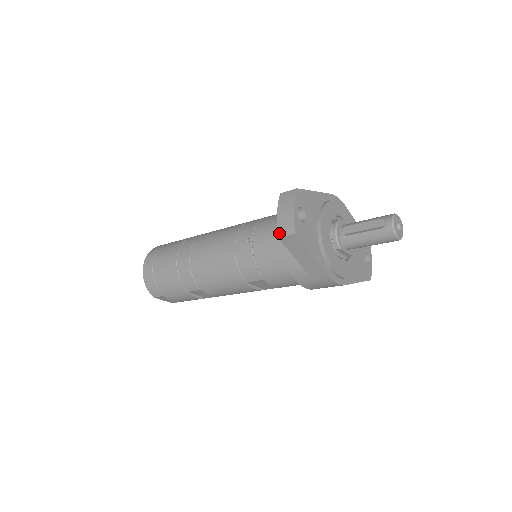
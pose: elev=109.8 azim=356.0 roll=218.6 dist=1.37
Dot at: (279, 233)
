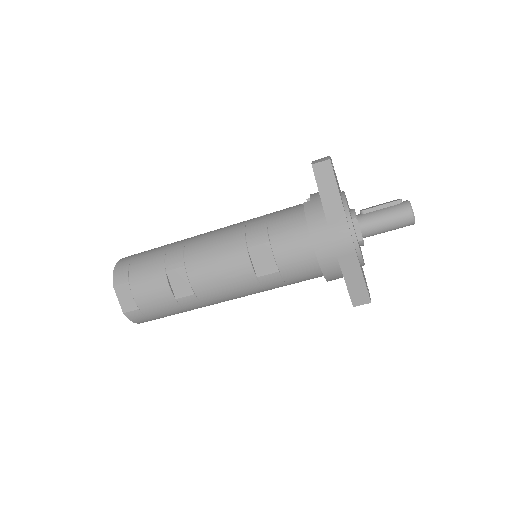
Dot at: (314, 163)
